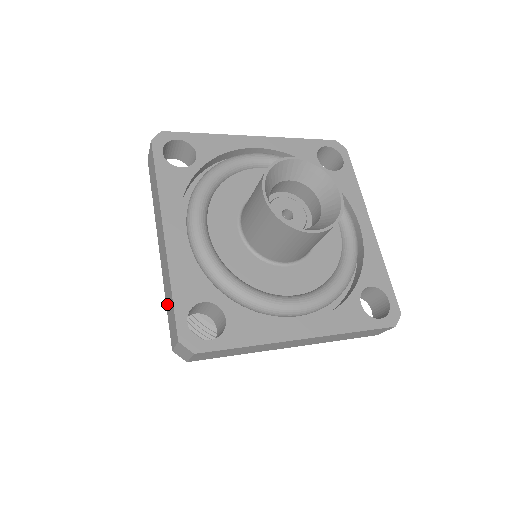
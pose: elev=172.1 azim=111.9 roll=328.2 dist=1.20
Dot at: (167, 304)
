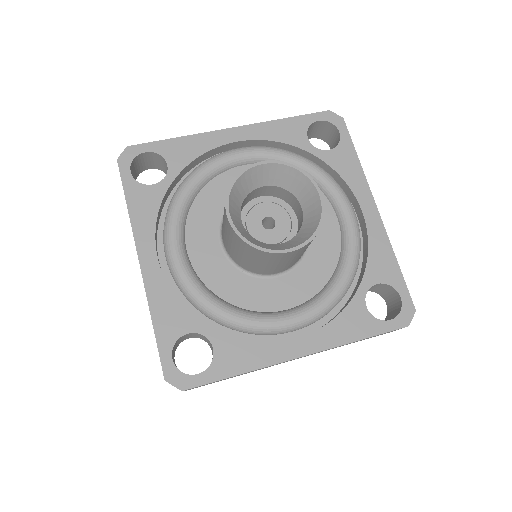
Dot at: occluded
